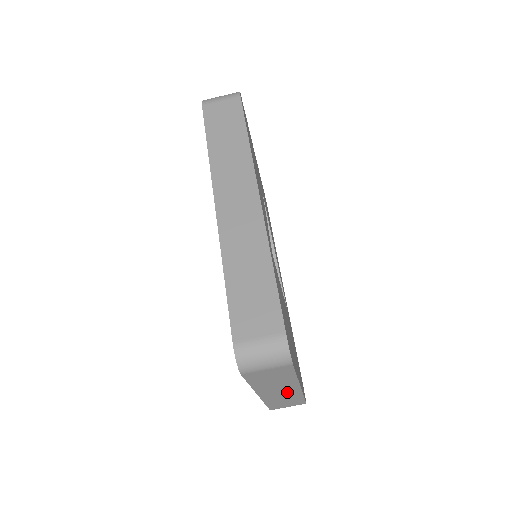
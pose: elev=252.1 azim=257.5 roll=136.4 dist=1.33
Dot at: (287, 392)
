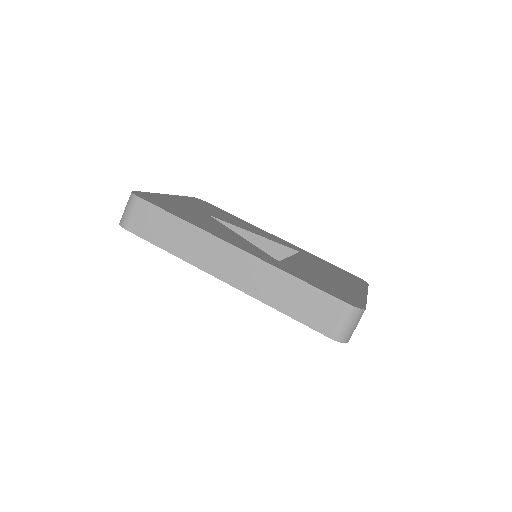
Dot at: occluded
